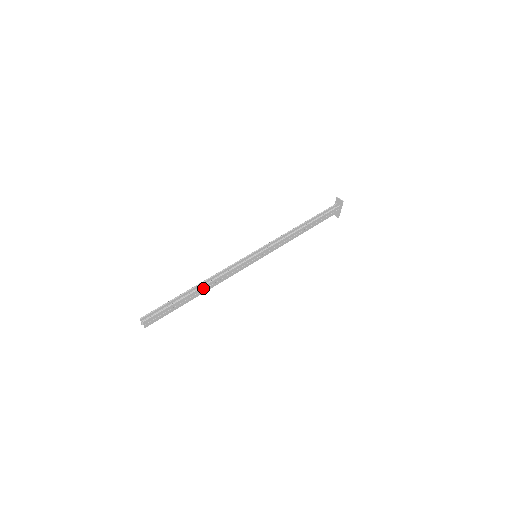
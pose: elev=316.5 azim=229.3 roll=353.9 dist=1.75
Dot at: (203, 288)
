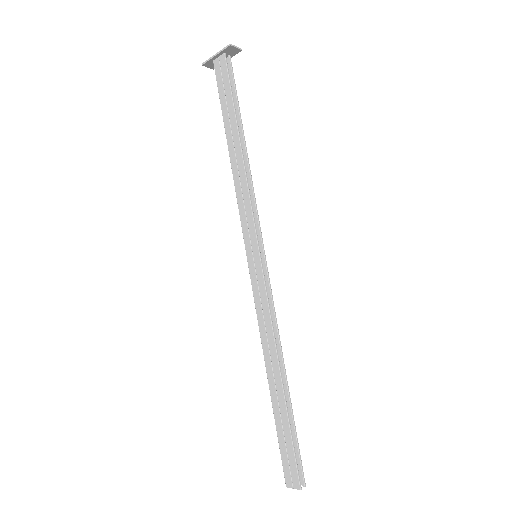
Dot at: (281, 371)
